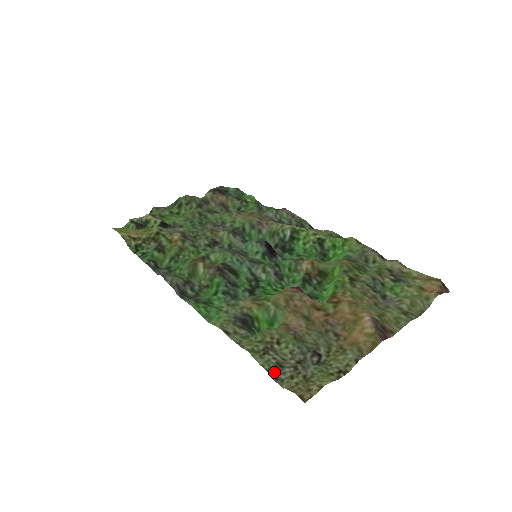
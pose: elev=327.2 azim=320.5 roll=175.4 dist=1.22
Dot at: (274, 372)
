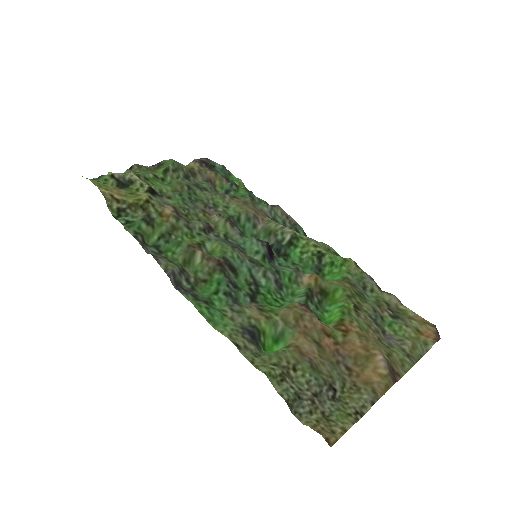
Dot at: (293, 404)
